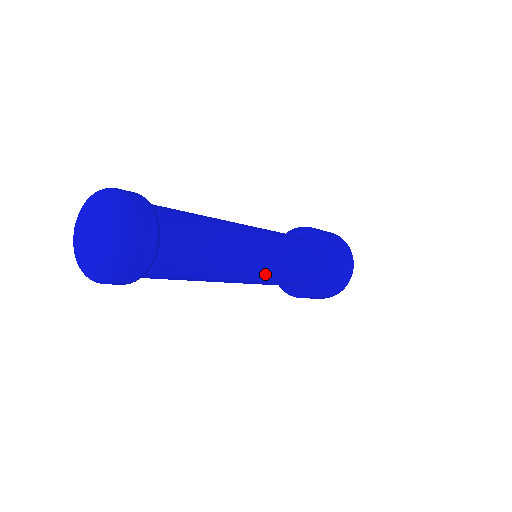
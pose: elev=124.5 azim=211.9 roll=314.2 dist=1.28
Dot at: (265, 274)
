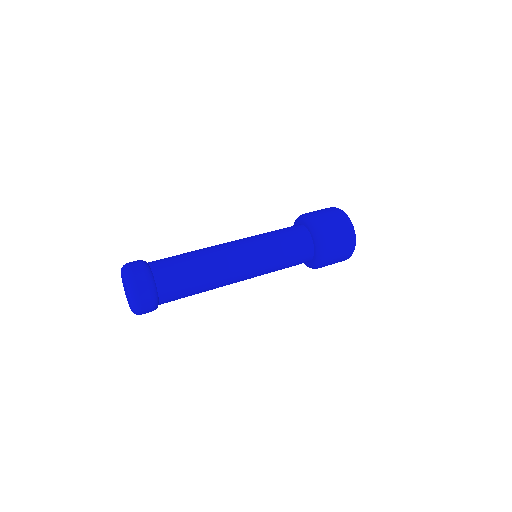
Dot at: (257, 272)
